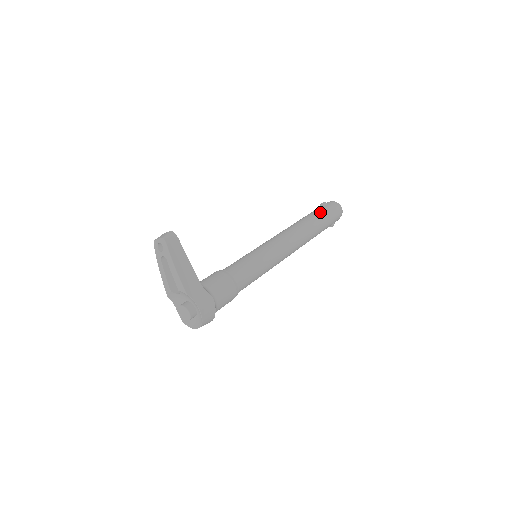
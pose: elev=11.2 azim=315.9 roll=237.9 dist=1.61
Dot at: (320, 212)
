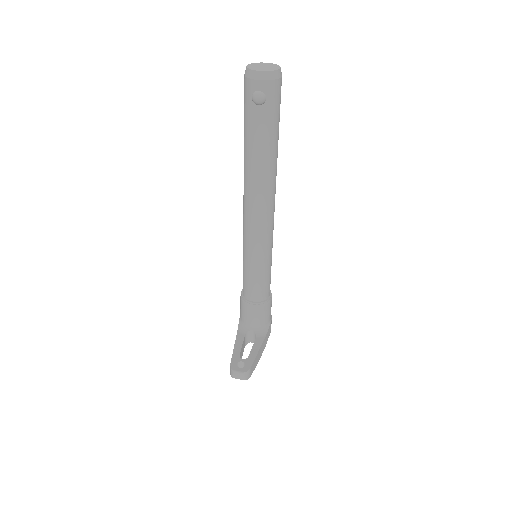
Dot at: (270, 131)
